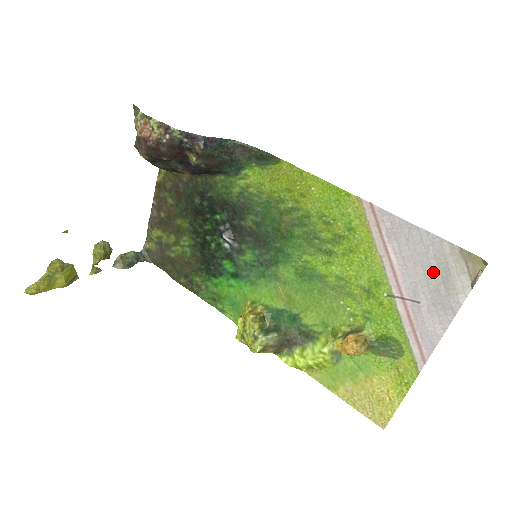
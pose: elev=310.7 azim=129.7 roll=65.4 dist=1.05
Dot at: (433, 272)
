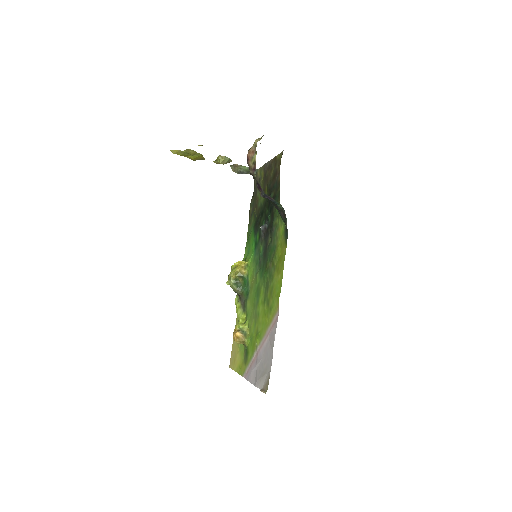
Dot at: (264, 366)
